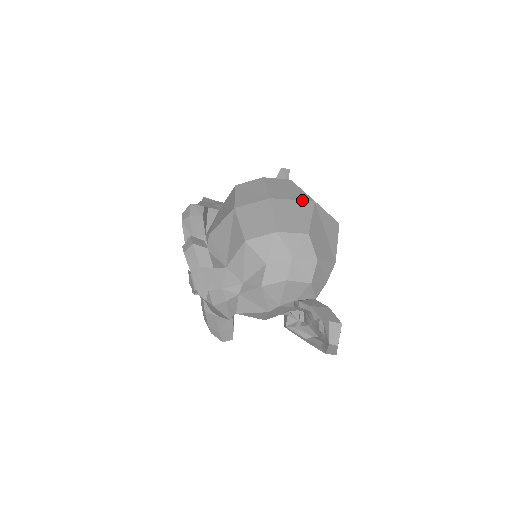
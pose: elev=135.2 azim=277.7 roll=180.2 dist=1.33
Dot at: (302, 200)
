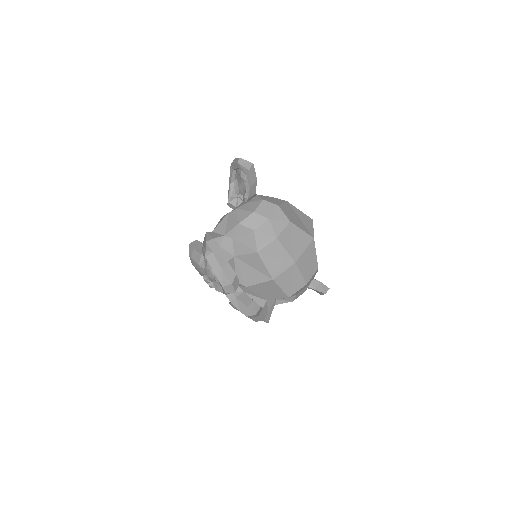
Dot at: (309, 245)
